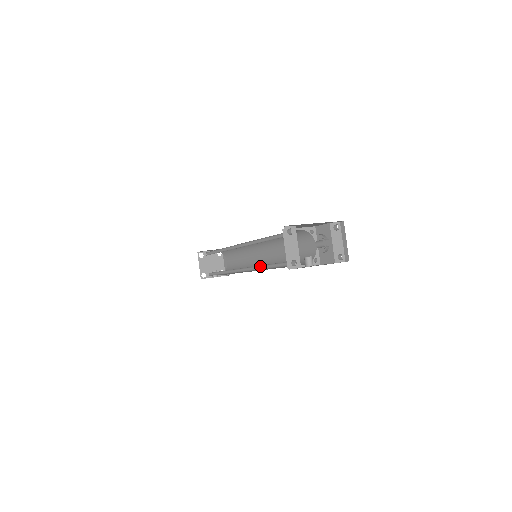
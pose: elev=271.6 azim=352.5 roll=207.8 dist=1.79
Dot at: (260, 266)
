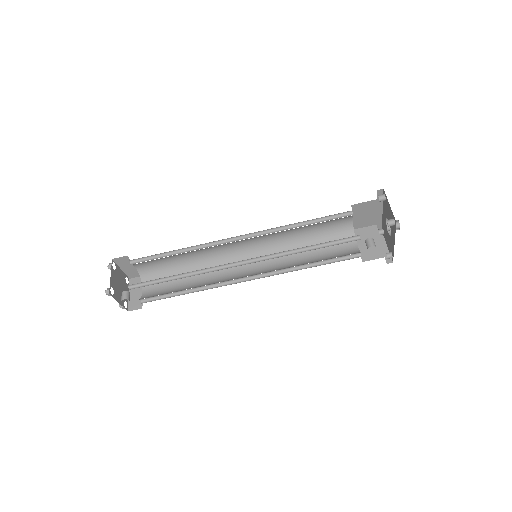
Dot at: (287, 252)
